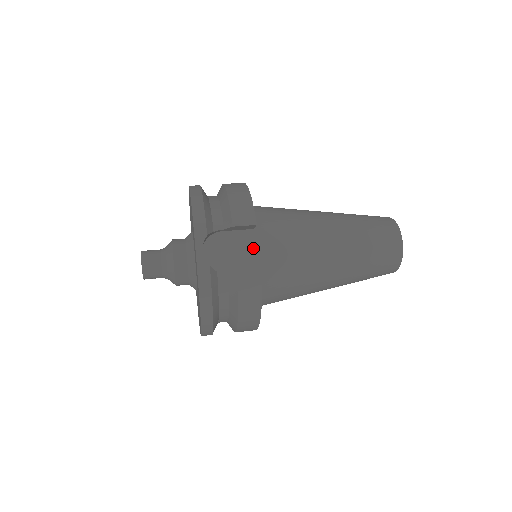
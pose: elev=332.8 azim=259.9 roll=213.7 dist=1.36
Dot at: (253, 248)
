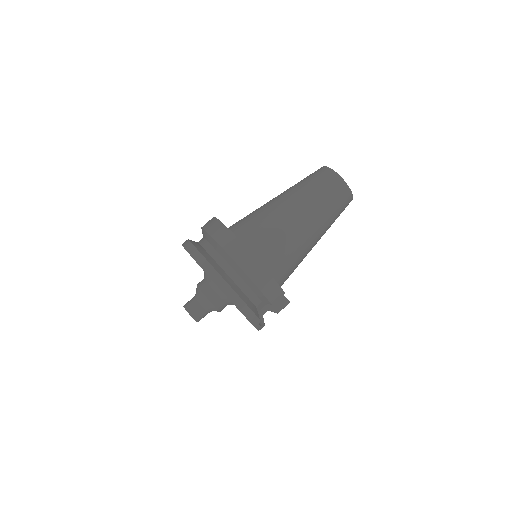
Dot at: occluded
